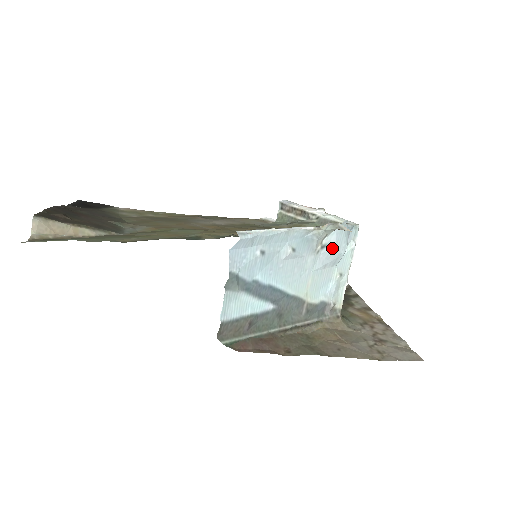
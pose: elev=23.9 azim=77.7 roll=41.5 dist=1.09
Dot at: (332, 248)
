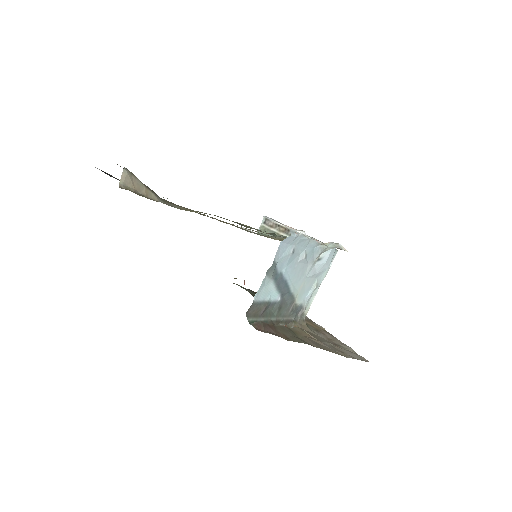
Dot at: (324, 262)
